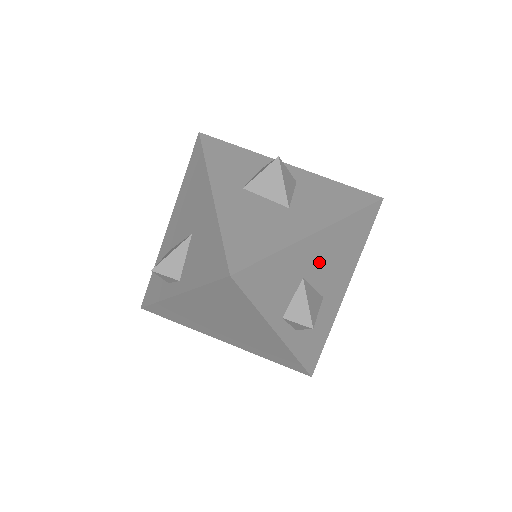
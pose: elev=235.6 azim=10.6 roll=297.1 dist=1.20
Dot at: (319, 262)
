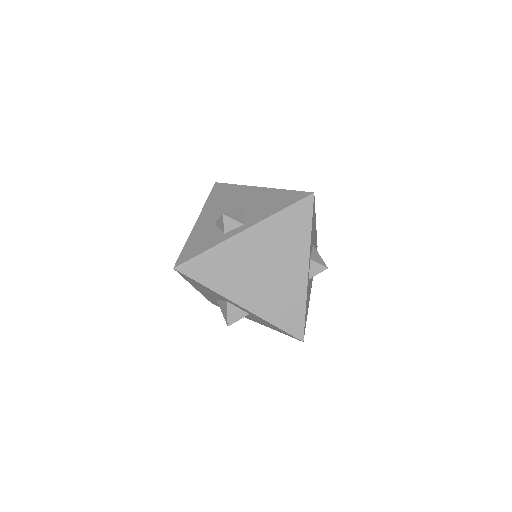
Dot at: occluded
